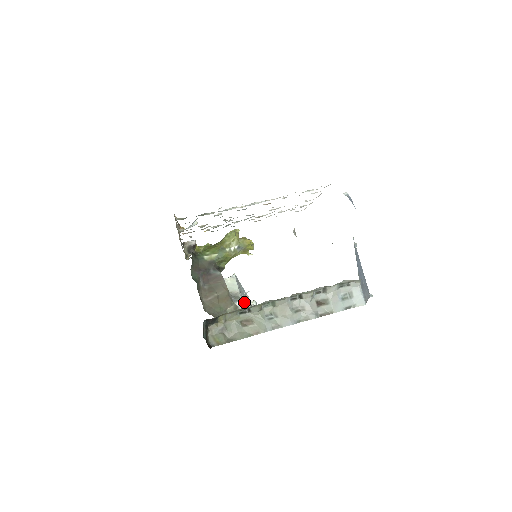
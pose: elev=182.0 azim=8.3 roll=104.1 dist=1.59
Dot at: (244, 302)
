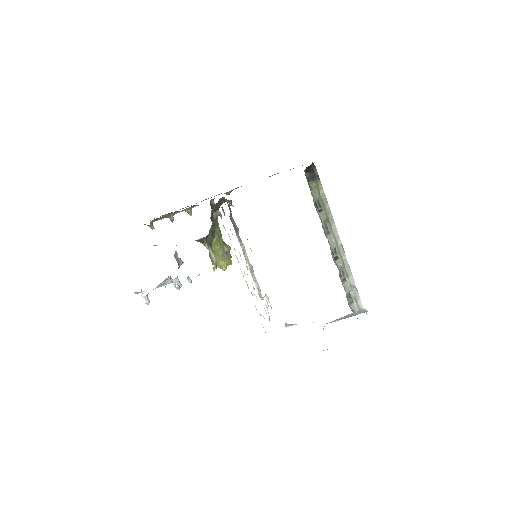
Dot at: occluded
